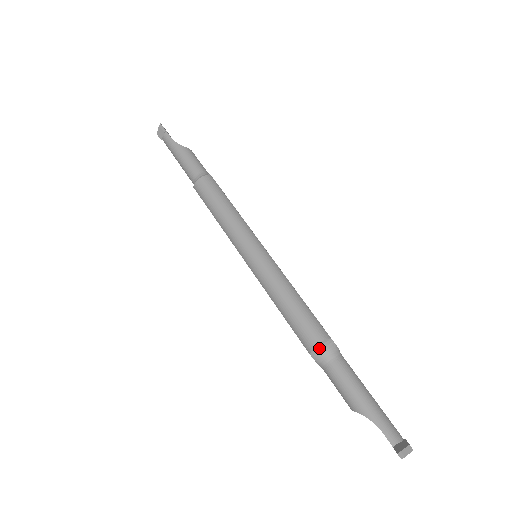
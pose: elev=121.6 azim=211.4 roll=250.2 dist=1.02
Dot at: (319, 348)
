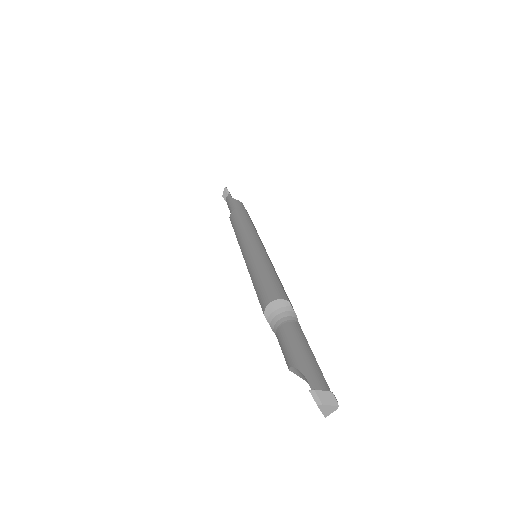
Dot at: (273, 308)
